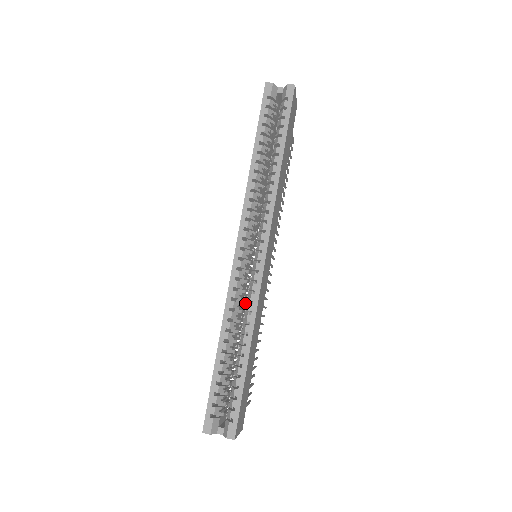
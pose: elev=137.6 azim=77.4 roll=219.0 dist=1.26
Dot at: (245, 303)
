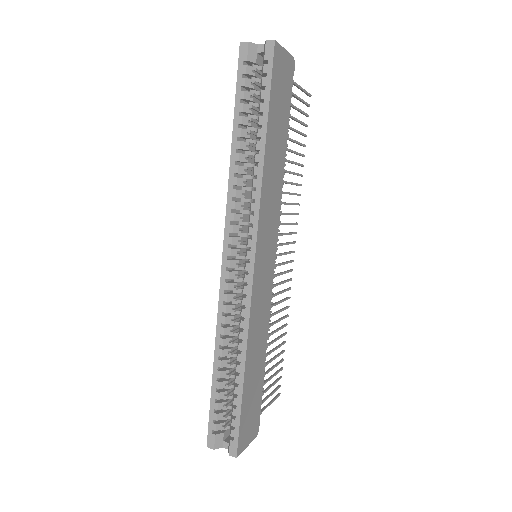
Dot at: occluded
